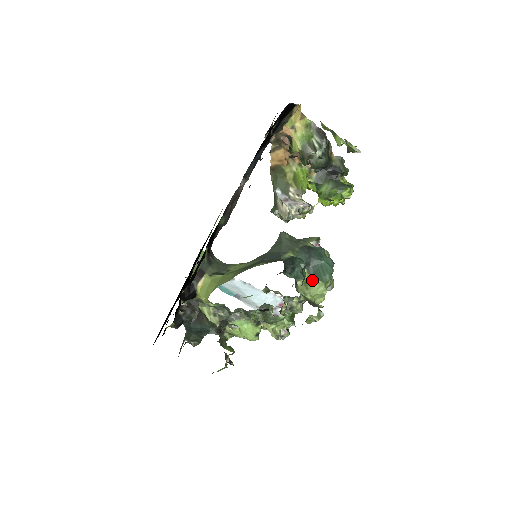
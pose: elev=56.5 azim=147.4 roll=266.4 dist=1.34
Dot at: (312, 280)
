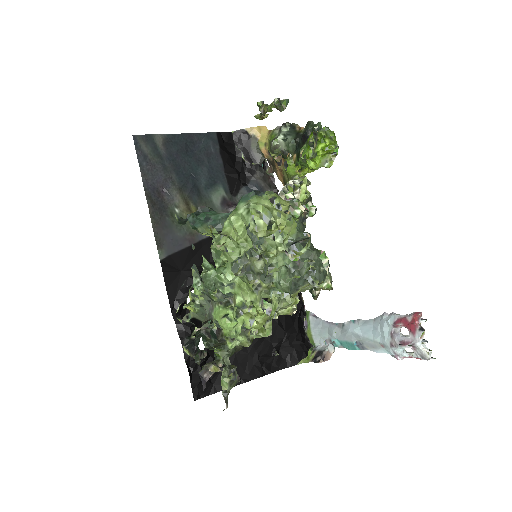
Dot at: occluded
